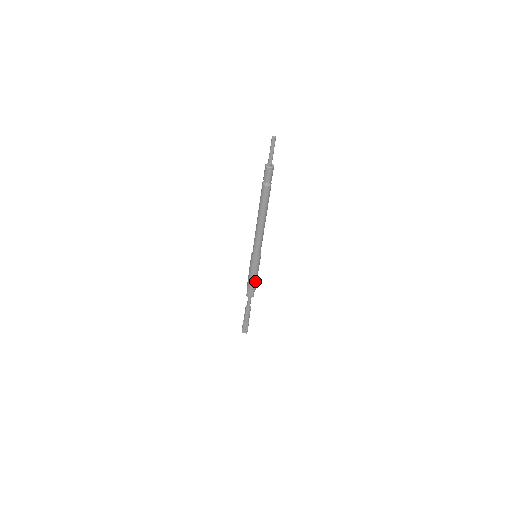
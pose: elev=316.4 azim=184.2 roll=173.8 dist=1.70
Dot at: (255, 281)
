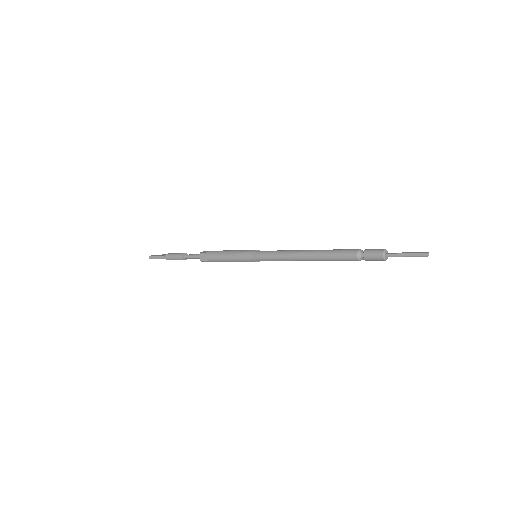
Dot at: occluded
